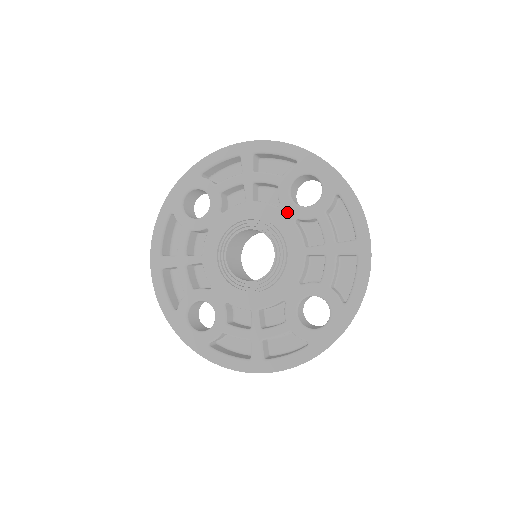
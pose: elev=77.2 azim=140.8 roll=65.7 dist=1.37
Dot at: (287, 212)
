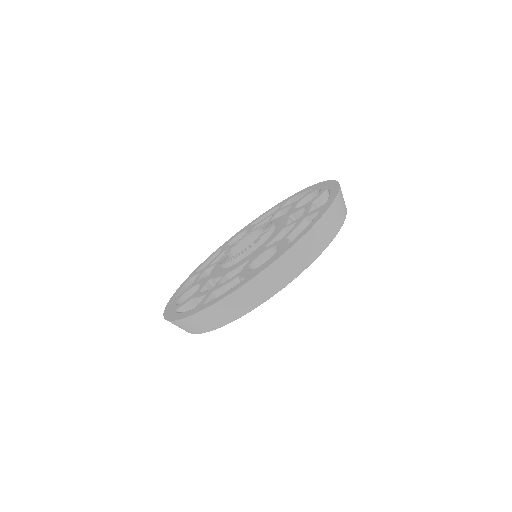
Dot at: (288, 214)
